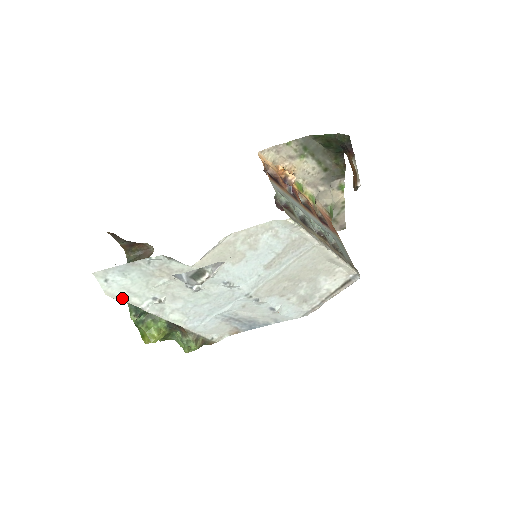
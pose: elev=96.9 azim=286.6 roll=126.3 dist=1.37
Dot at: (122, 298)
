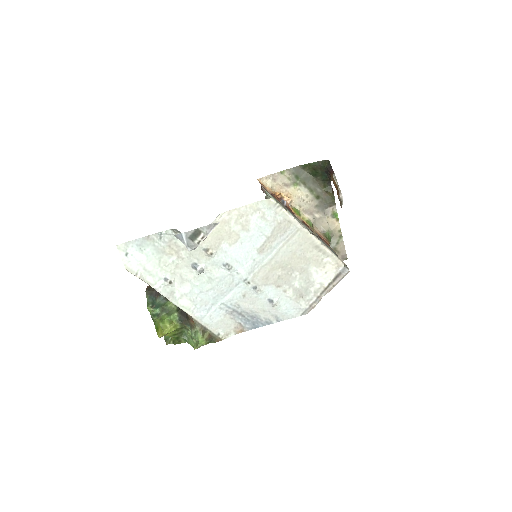
Dot at: (139, 275)
